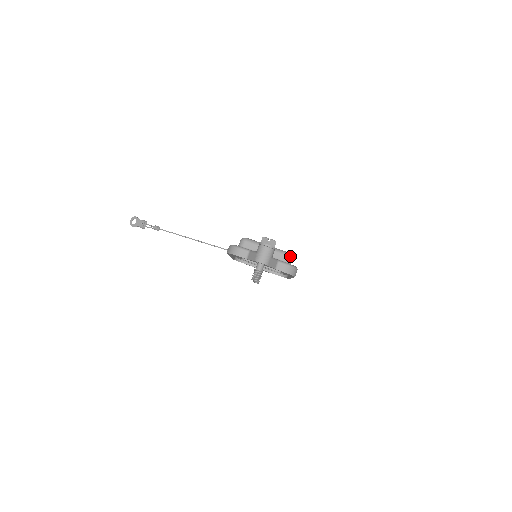
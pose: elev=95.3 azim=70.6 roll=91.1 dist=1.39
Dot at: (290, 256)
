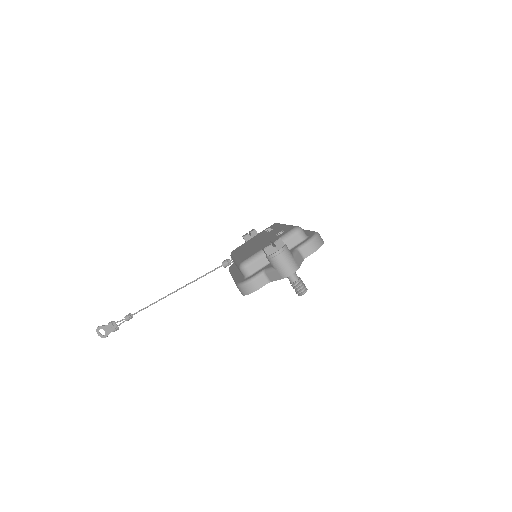
Dot at: (299, 230)
